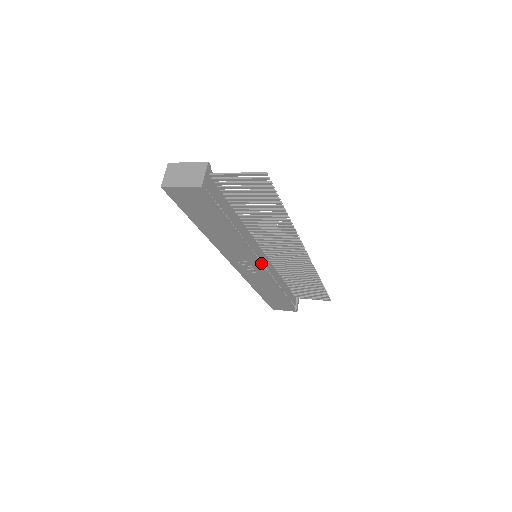
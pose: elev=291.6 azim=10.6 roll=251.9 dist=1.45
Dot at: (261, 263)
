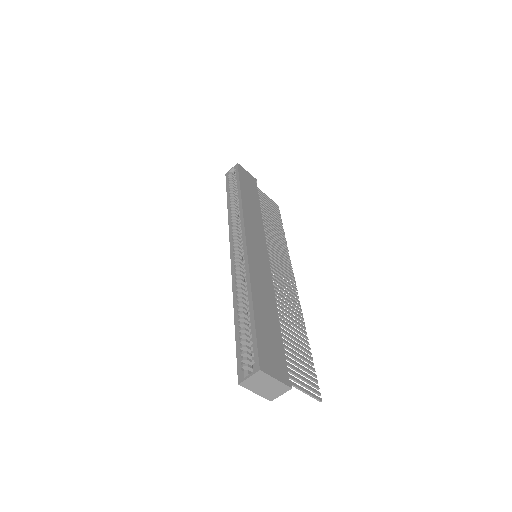
Dot at: occluded
